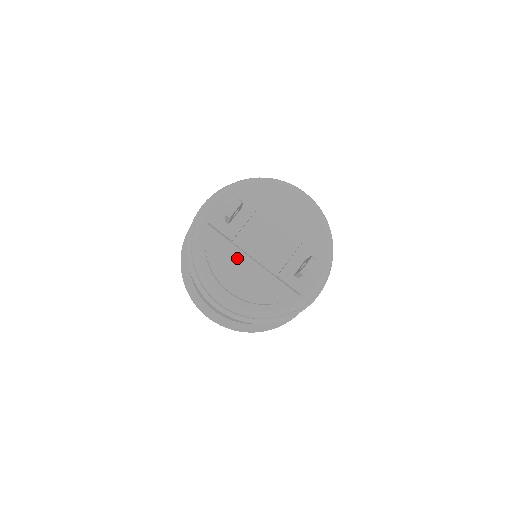
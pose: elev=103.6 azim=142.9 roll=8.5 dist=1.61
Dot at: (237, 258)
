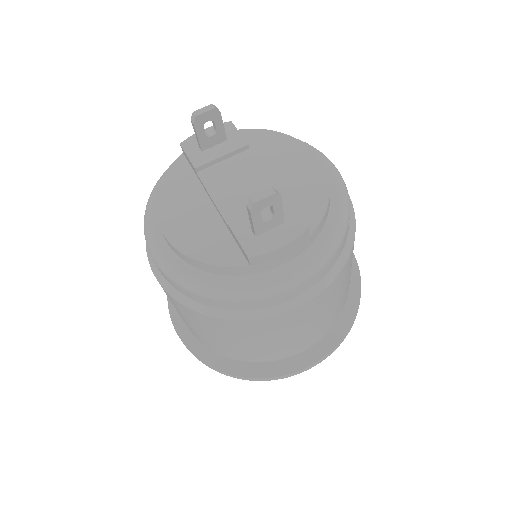
Dot at: (194, 196)
